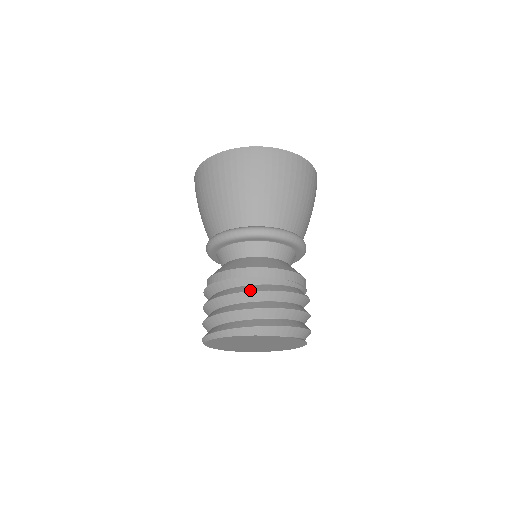
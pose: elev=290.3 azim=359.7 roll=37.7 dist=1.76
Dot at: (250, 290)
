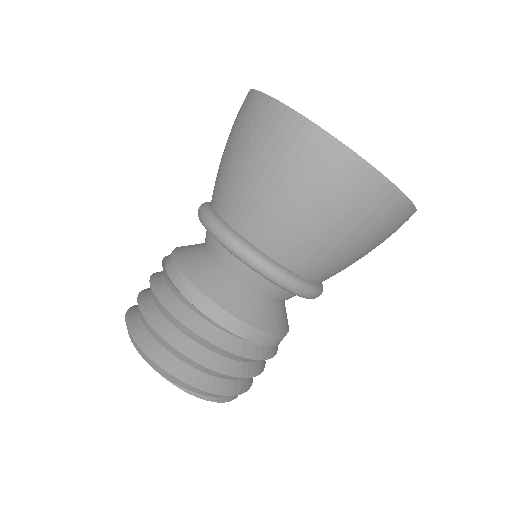
Dot at: (158, 295)
